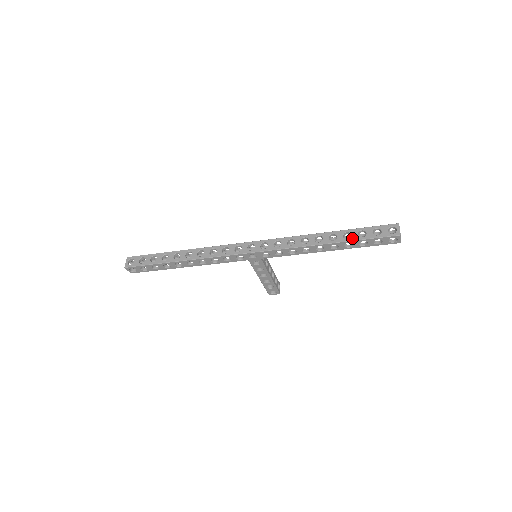
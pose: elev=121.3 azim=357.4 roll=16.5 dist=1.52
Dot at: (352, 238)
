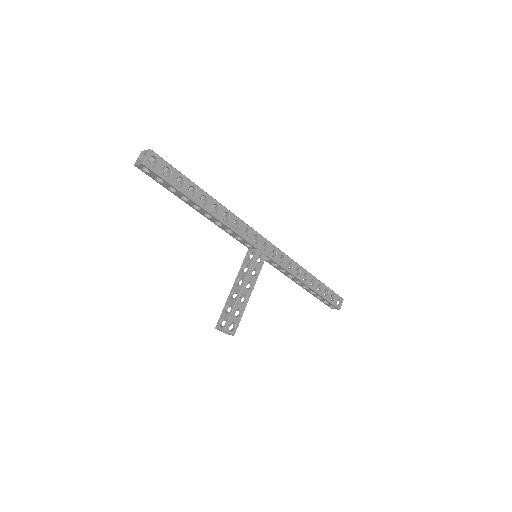
Dot at: (322, 283)
